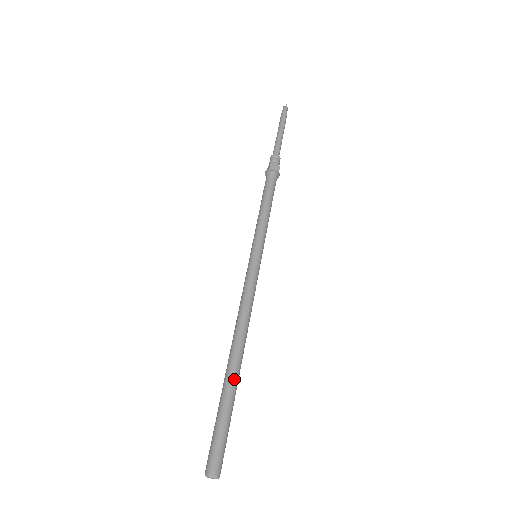
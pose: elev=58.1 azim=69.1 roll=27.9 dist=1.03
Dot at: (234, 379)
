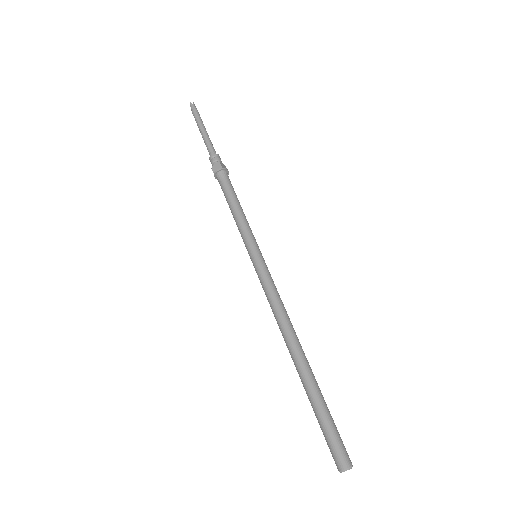
Dot at: (305, 377)
